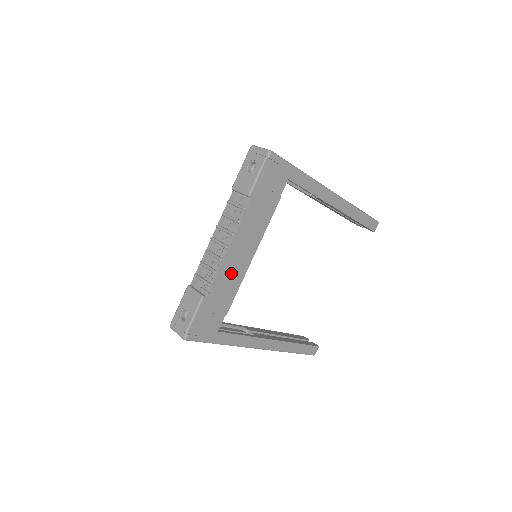
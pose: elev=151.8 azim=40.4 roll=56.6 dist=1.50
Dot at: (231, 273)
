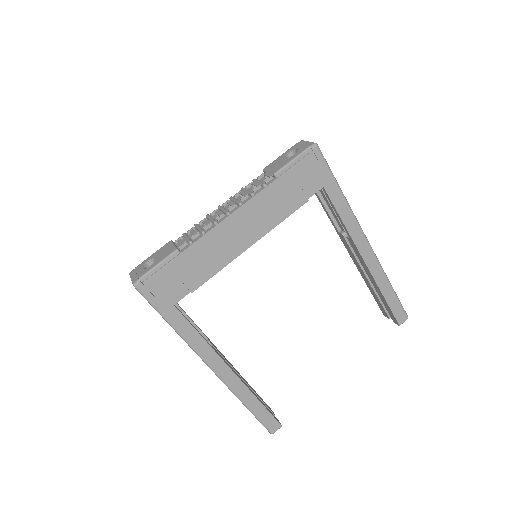
Dot at: (219, 246)
